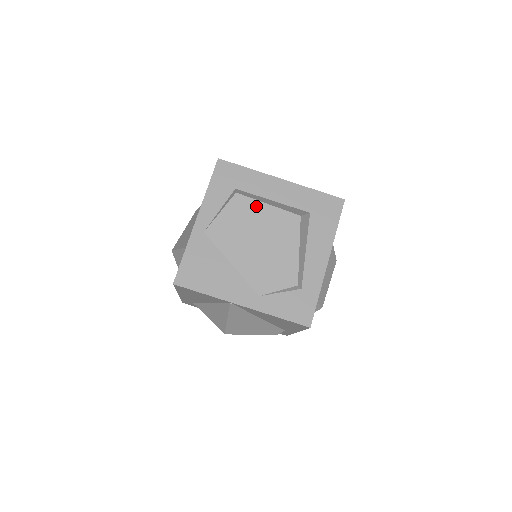
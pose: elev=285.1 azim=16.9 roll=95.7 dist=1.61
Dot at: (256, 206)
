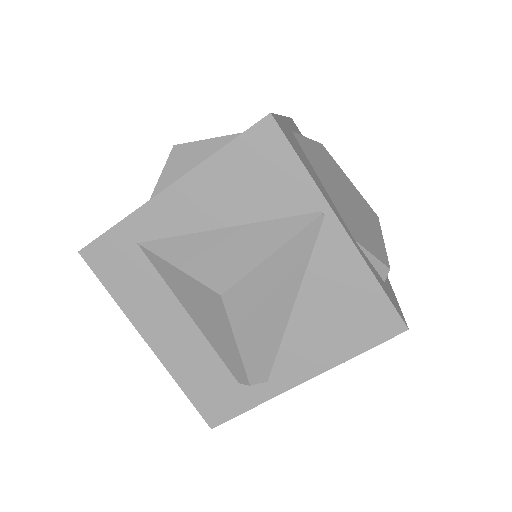
Dot at: (340, 170)
